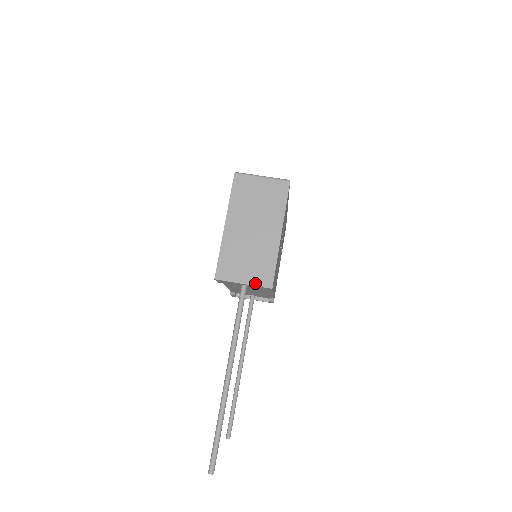
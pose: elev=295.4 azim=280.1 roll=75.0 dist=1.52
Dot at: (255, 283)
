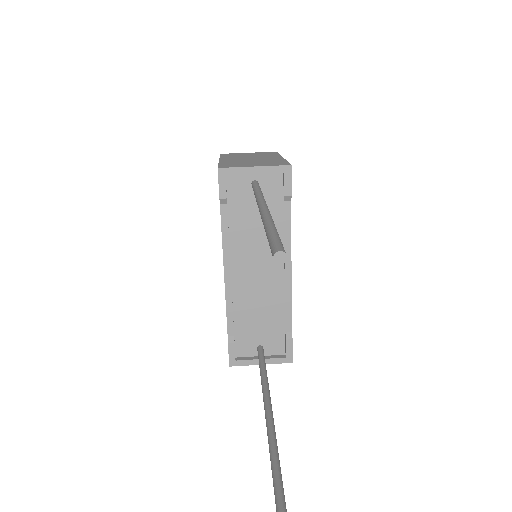
Dot at: (269, 165)
